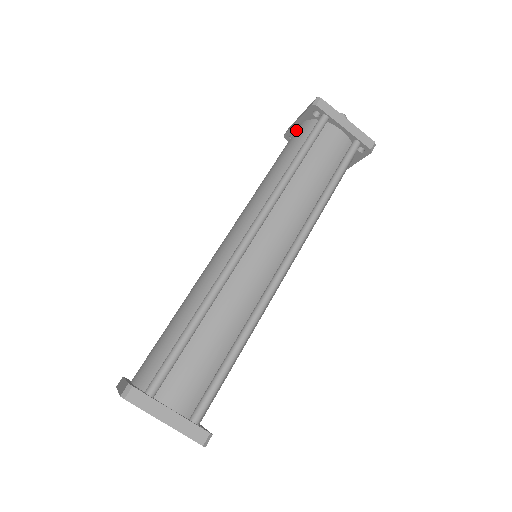
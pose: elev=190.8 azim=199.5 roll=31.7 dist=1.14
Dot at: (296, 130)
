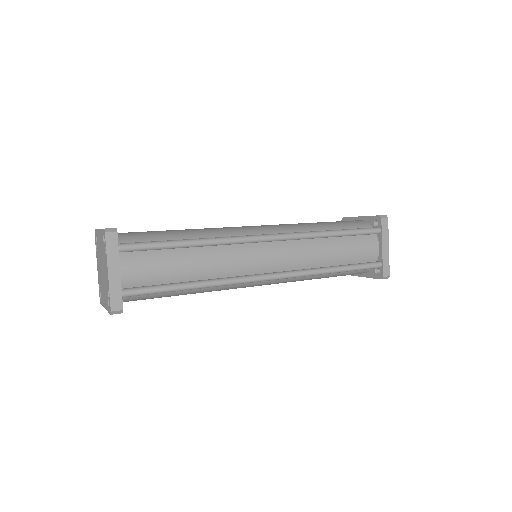
Dot at: occluded
